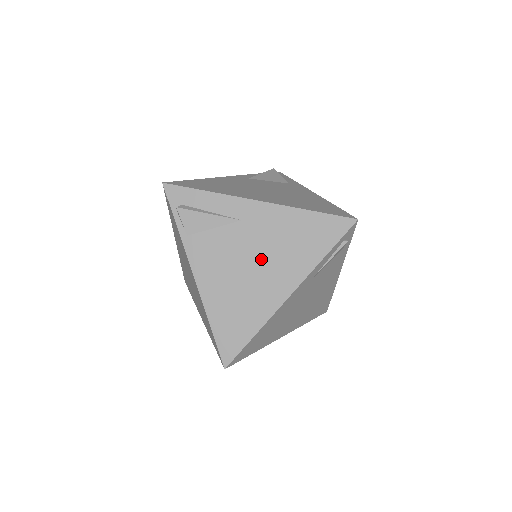
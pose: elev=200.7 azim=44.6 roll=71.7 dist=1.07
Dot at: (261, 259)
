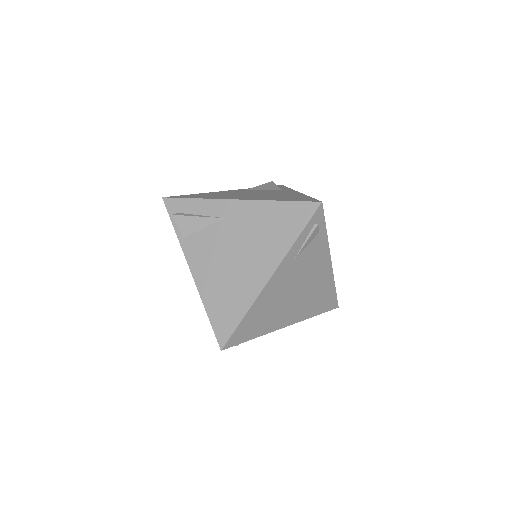
Dot at: (243, 249)
